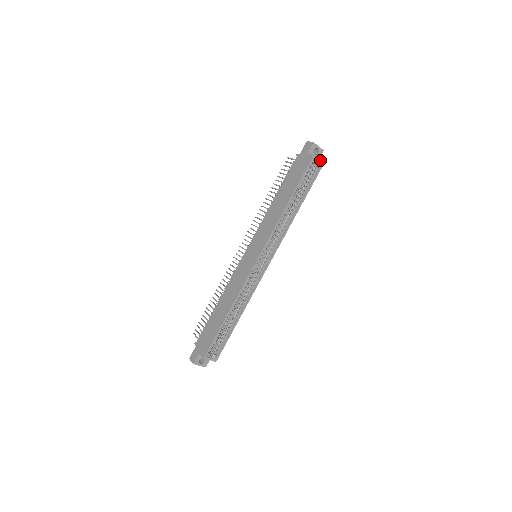
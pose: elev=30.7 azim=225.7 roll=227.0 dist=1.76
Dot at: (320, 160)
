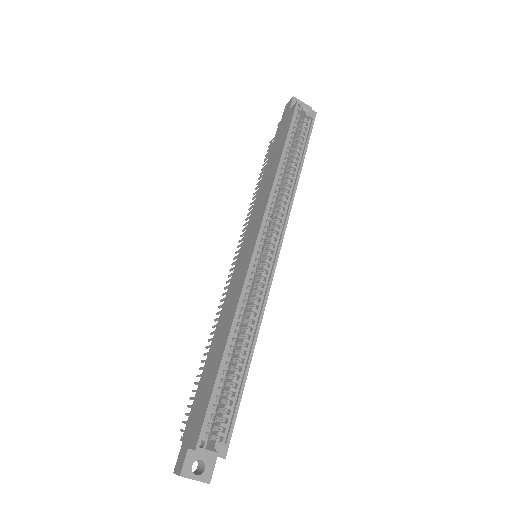
Dot at: (309, 108)
